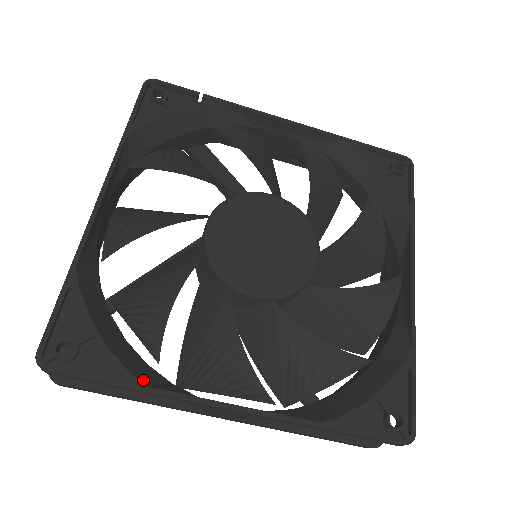
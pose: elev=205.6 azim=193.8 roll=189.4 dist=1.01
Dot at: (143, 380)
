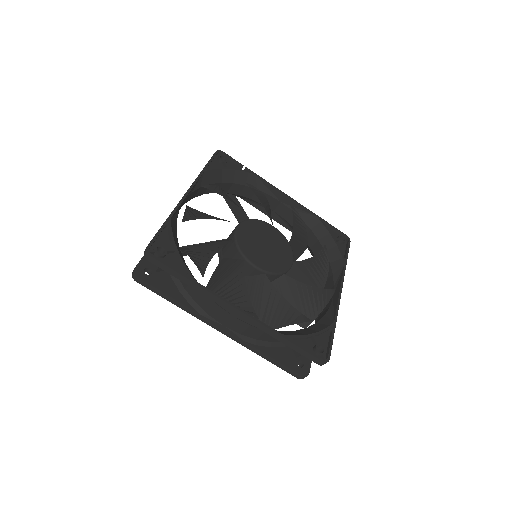
Dot at: occluded
